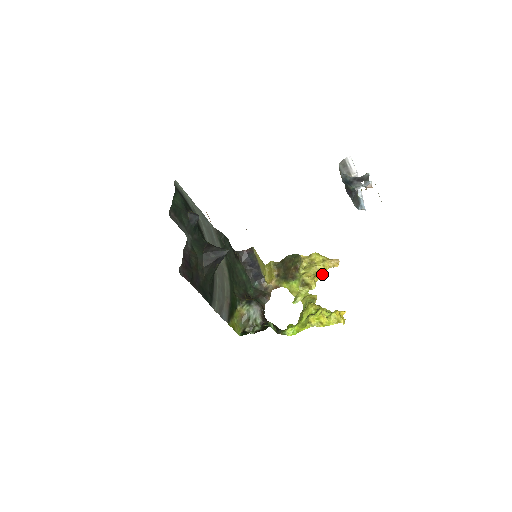
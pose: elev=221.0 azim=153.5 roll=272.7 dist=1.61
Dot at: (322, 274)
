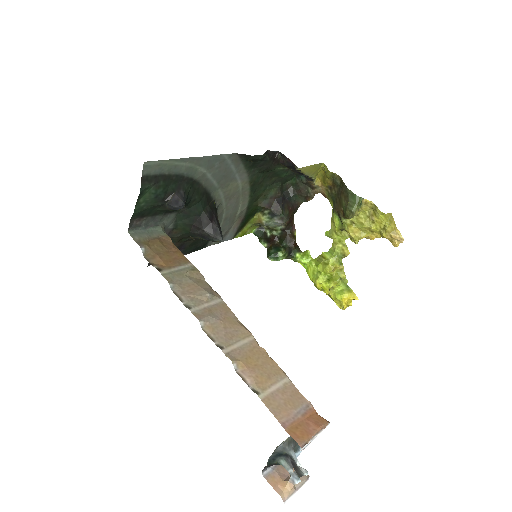
Dot at: (373, 237)
